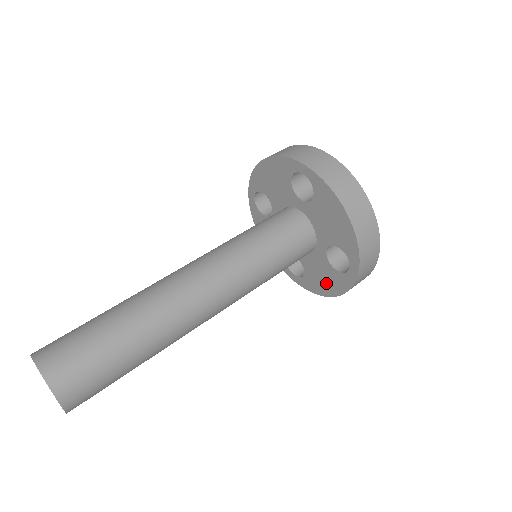
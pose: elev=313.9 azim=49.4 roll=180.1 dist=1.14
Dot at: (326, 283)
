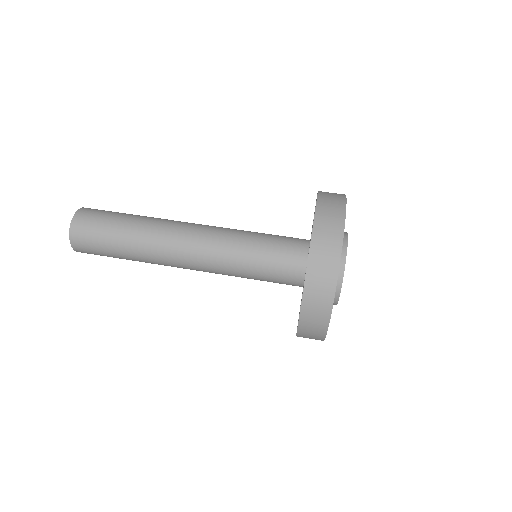
Dot at: occluded
